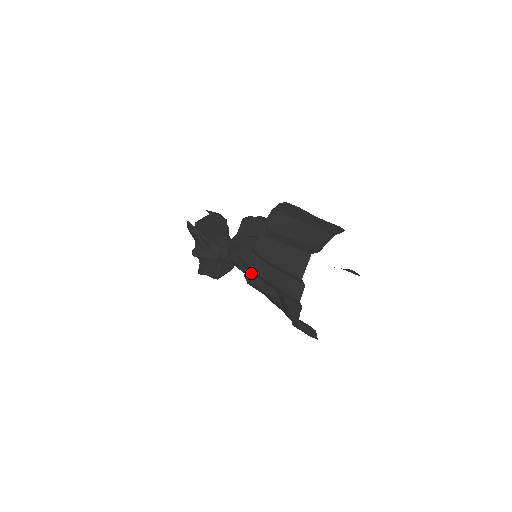
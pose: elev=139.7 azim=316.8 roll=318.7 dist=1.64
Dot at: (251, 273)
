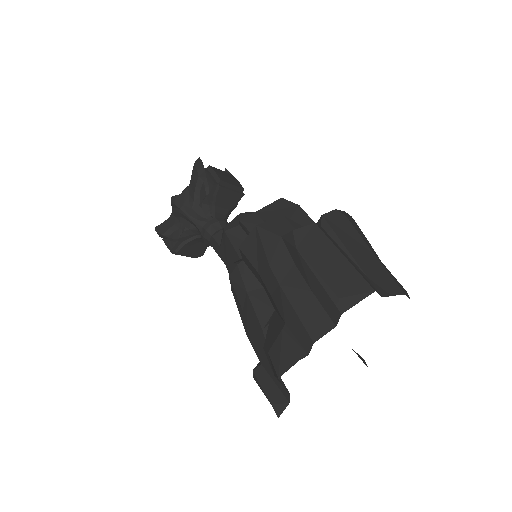
Dot at: (255, 263)
